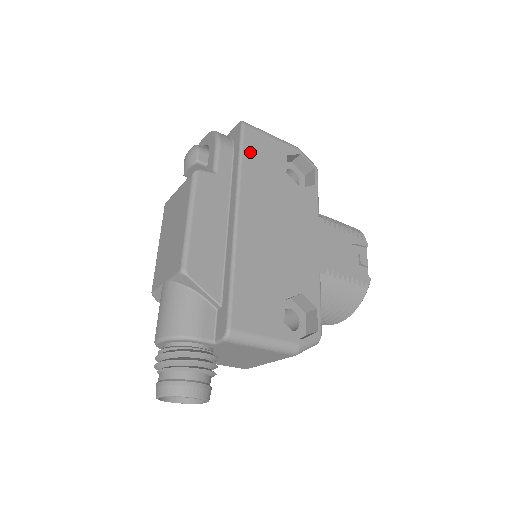
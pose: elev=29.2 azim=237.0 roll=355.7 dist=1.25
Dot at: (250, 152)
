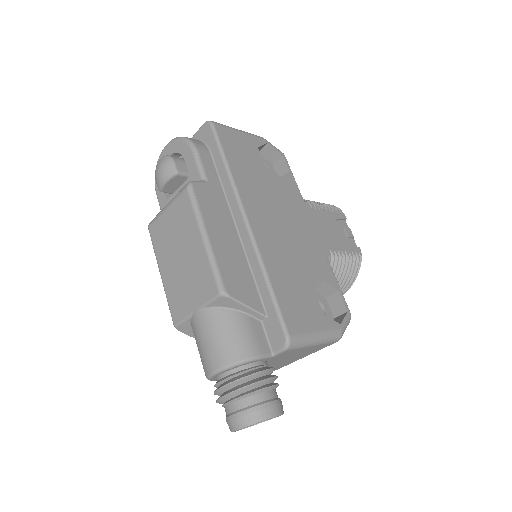
Dot at: (230, 152)
